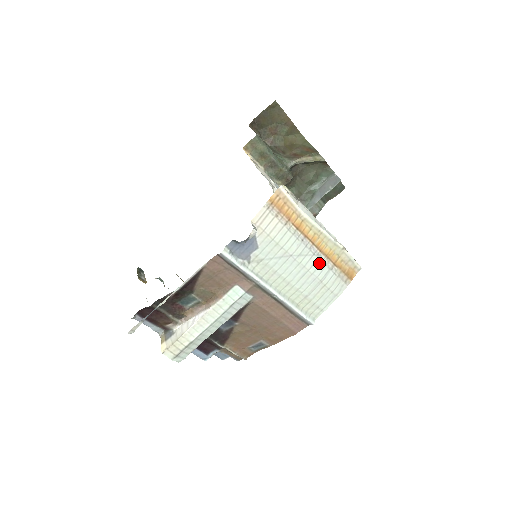
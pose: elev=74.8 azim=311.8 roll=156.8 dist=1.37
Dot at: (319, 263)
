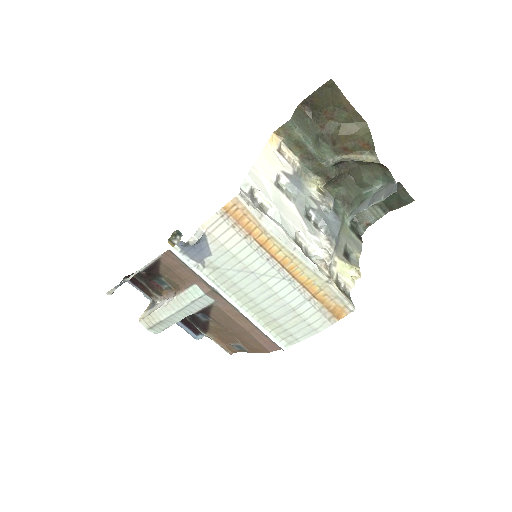
Dot at: (291, 289)
